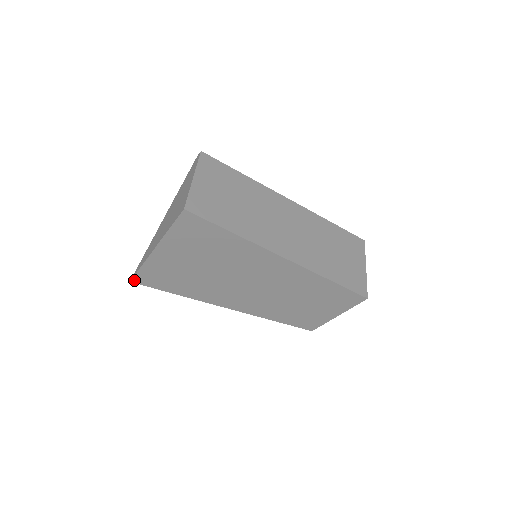
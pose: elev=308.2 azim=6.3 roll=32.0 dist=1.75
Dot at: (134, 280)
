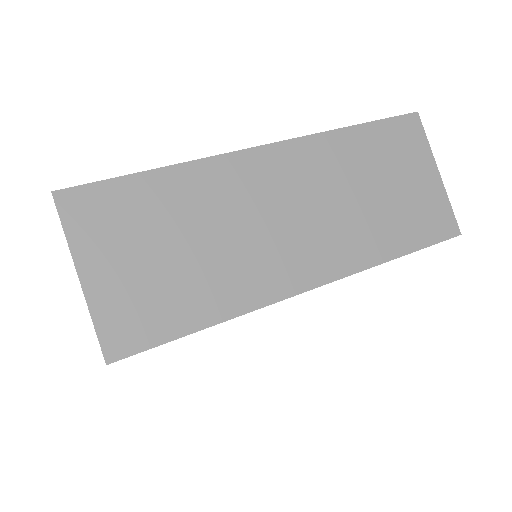
Dot at: occluded
